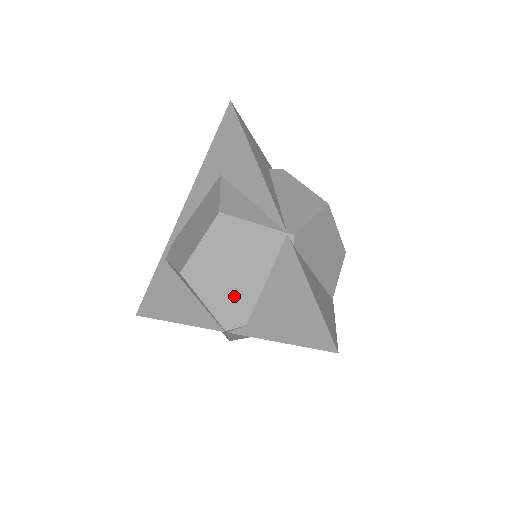
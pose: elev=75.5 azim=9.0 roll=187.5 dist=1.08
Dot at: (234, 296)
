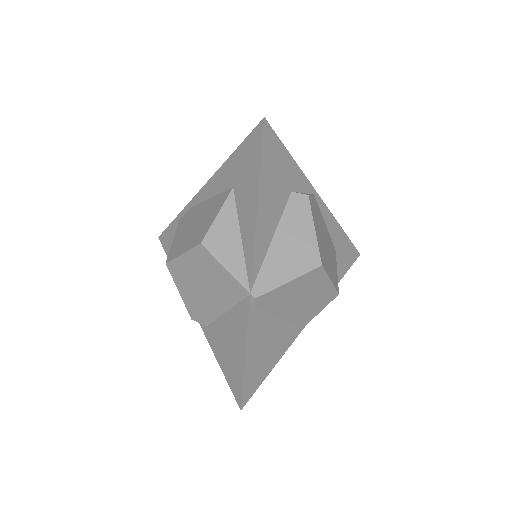
Dot at: (201, 304)
